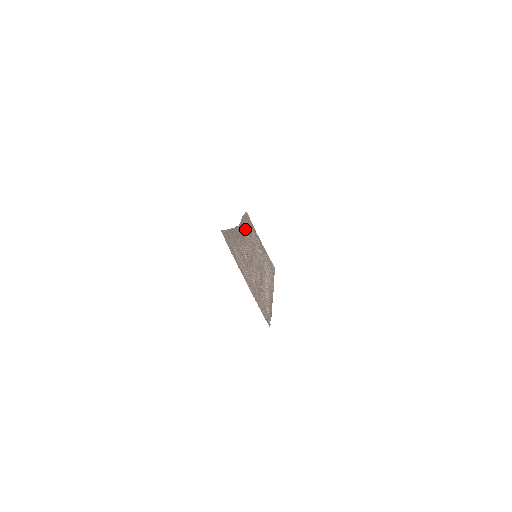
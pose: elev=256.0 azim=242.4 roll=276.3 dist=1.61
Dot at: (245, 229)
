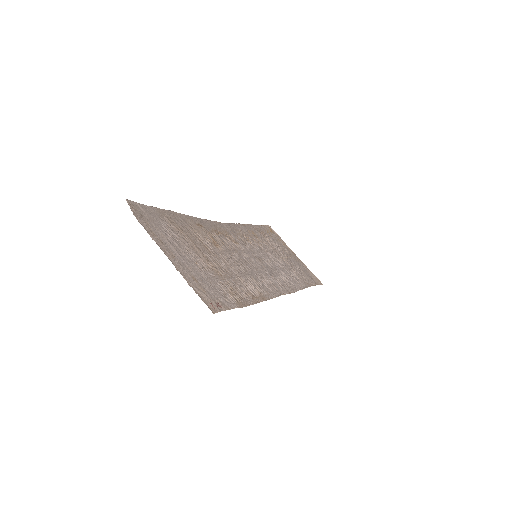
Dot at: (245, 232)
